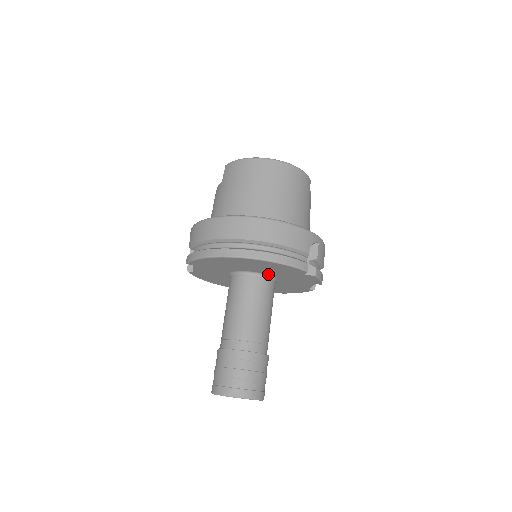
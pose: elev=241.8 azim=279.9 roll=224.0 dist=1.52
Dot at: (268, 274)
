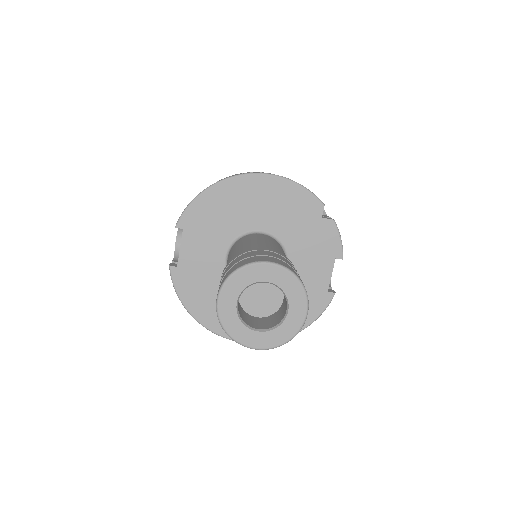
Dot at: (277, 236)
